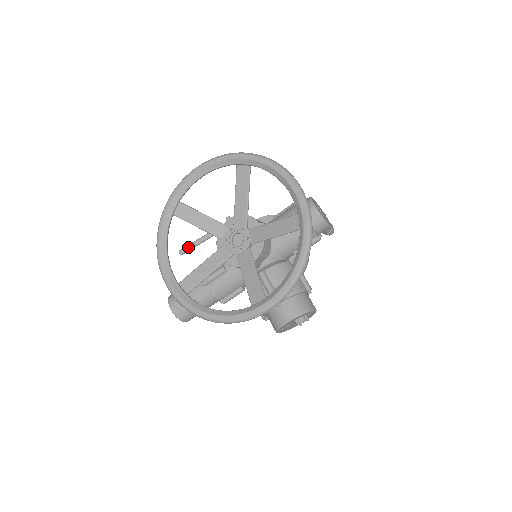
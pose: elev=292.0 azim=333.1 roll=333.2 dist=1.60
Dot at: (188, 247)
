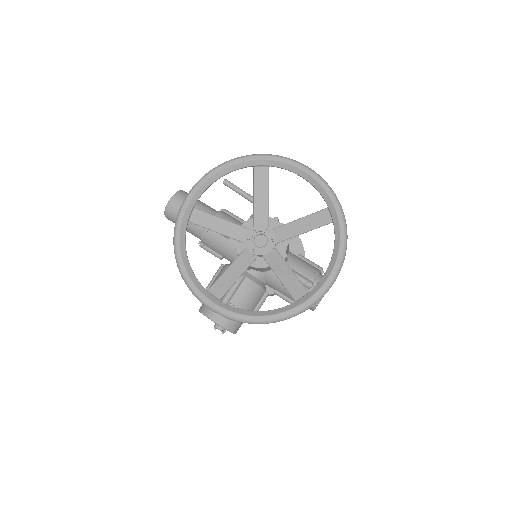
Dot at: (233, 186)
